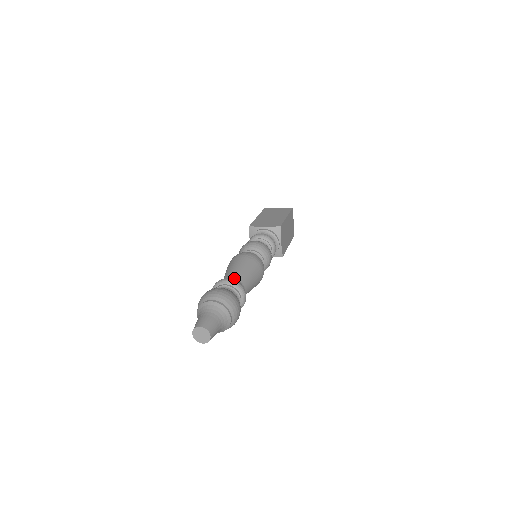
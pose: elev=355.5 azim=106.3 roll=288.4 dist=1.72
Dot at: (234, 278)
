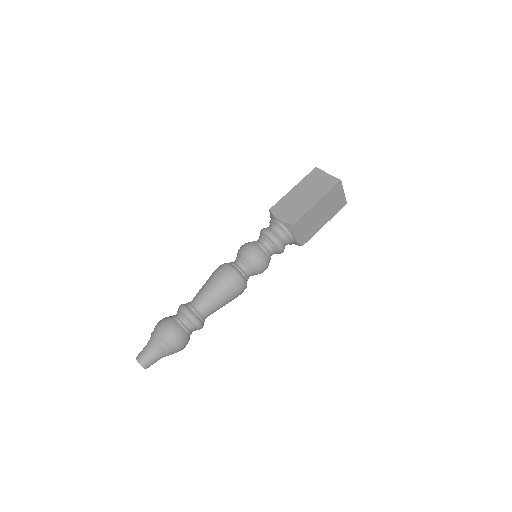
Dot at: (196, 304)
